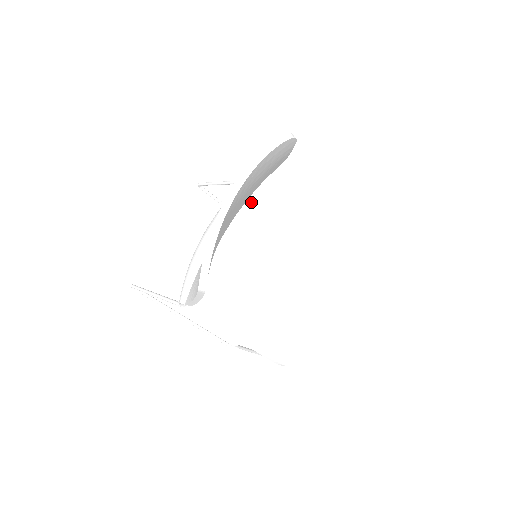
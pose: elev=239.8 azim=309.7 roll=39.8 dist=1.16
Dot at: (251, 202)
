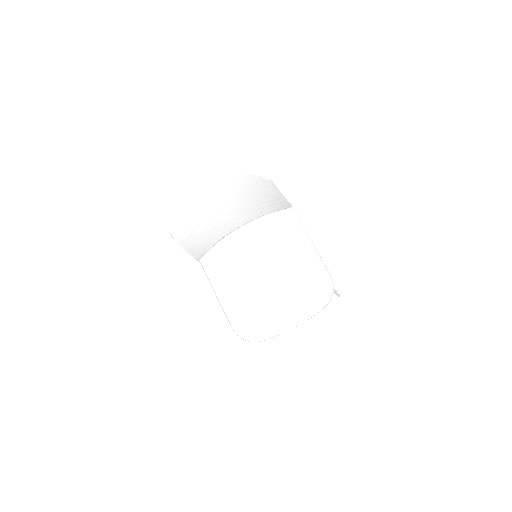
Dot at: (277, 224)
